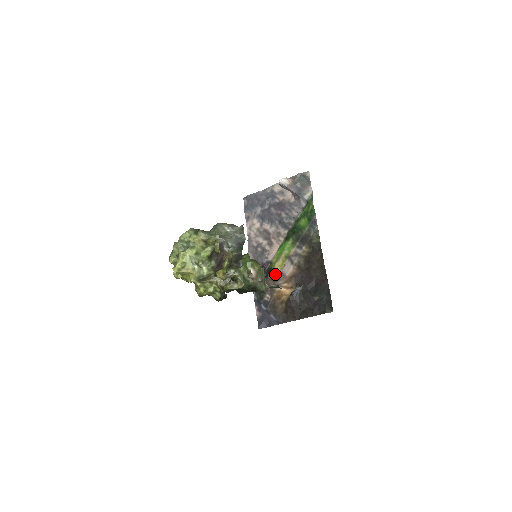
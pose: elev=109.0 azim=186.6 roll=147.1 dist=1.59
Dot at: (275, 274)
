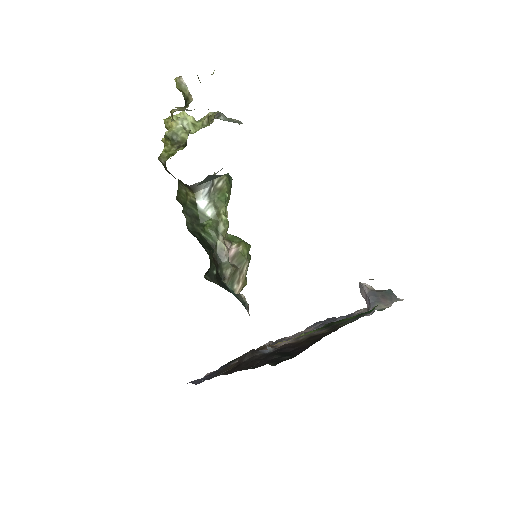
Dot at: (269, 346)
